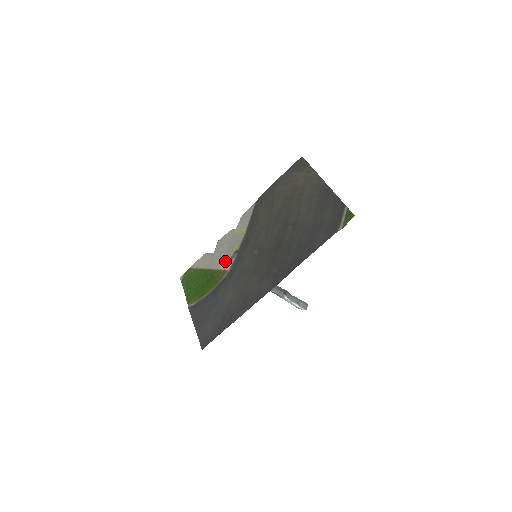
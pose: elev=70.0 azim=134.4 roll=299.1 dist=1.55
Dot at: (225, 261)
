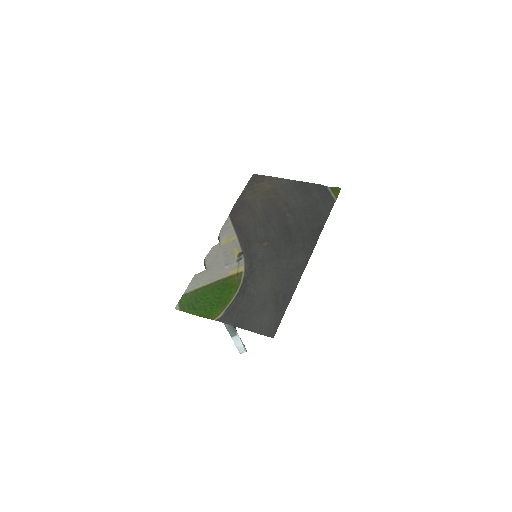
Dot at: (232, 266)
